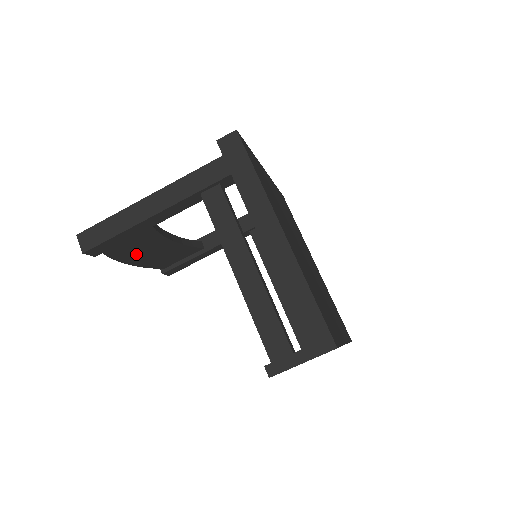
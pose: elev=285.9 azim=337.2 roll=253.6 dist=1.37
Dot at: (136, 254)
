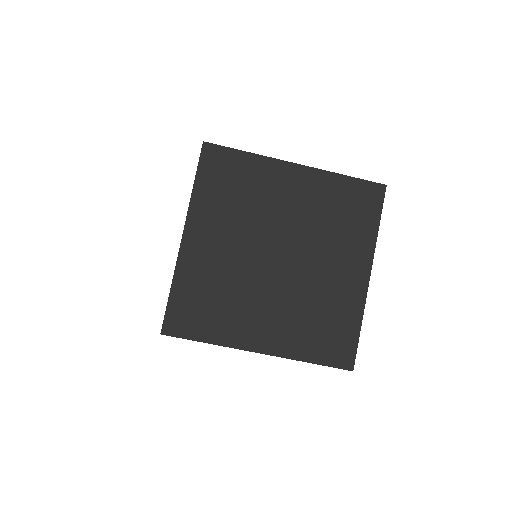
Dot at: occluded
